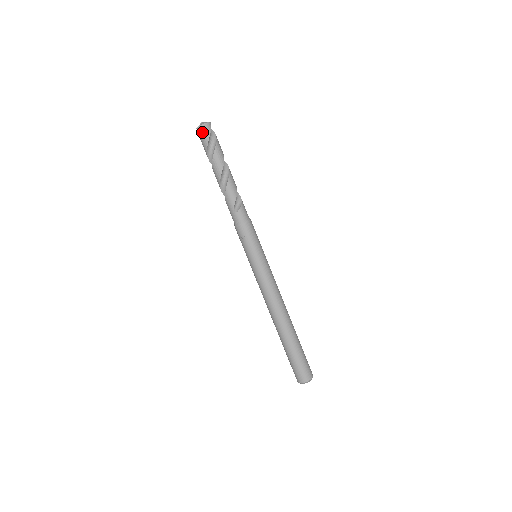
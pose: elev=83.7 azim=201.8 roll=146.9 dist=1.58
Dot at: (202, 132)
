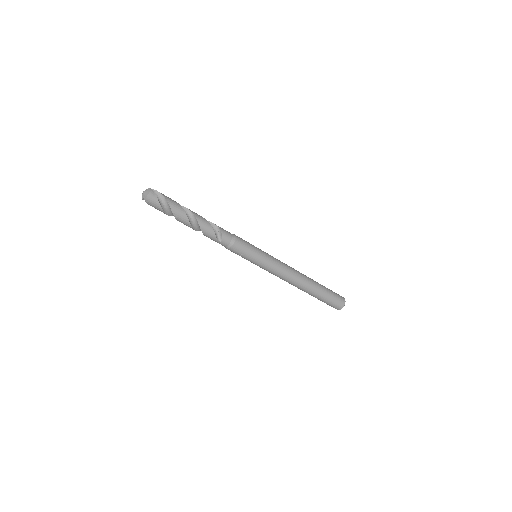
Dot at: (150, 203)
